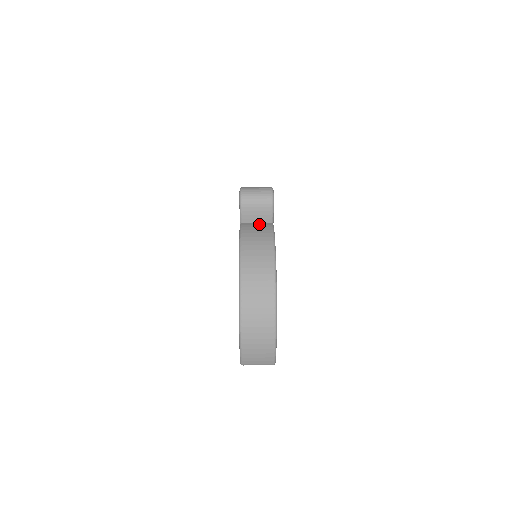
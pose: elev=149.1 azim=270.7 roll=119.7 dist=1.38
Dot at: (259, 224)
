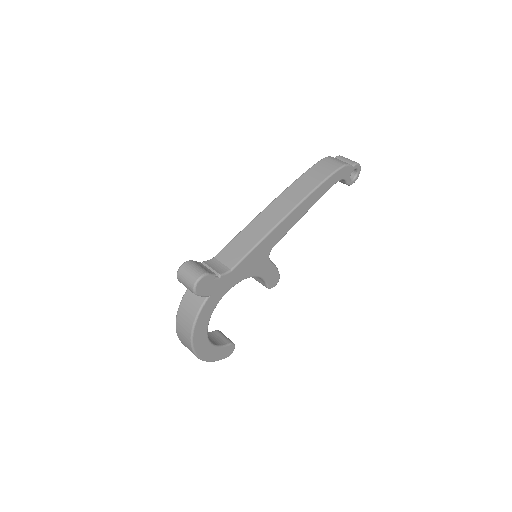
Dot at: occluded
